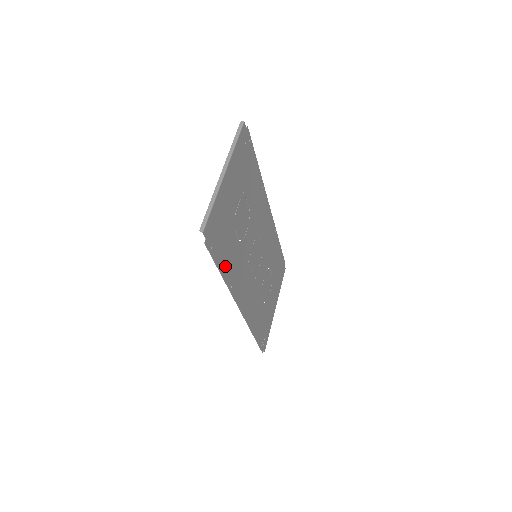
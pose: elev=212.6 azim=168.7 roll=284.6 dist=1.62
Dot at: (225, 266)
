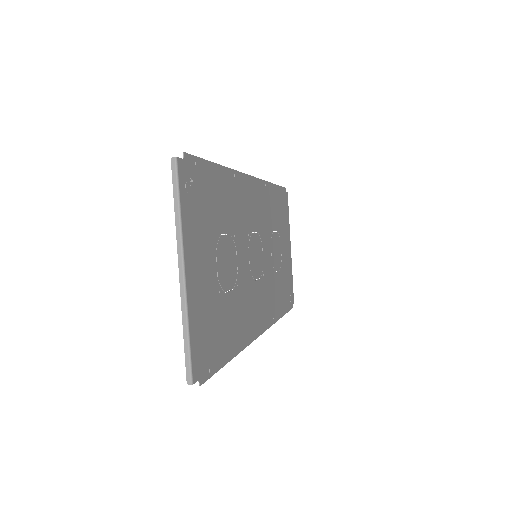
Dot at: (230, 344)
